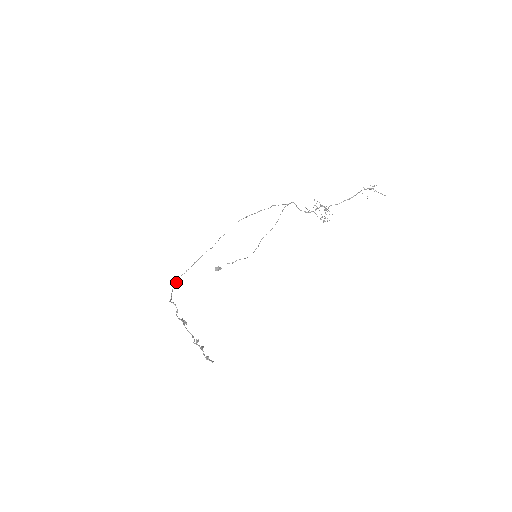
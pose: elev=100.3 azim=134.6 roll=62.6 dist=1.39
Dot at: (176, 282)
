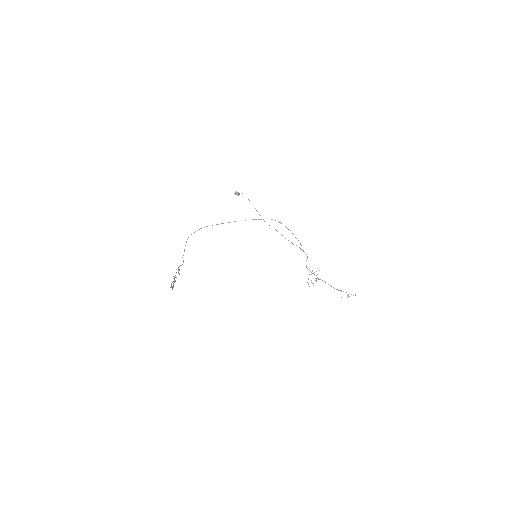
Dot at: (199, 229)
